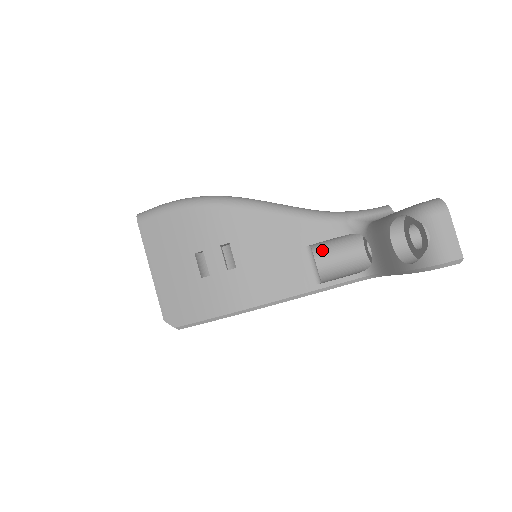
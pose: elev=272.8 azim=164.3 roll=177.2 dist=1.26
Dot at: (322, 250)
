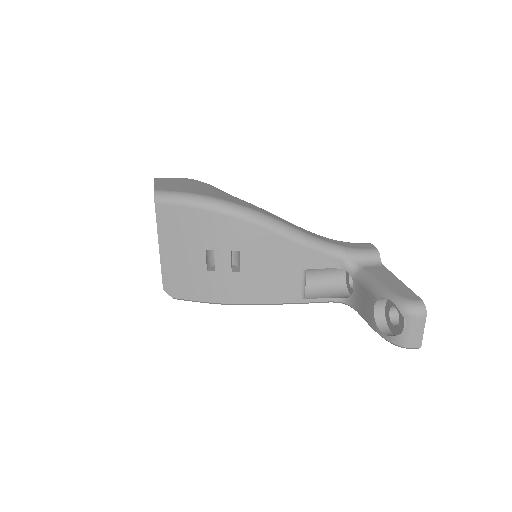
Dot at: (313, 269)
